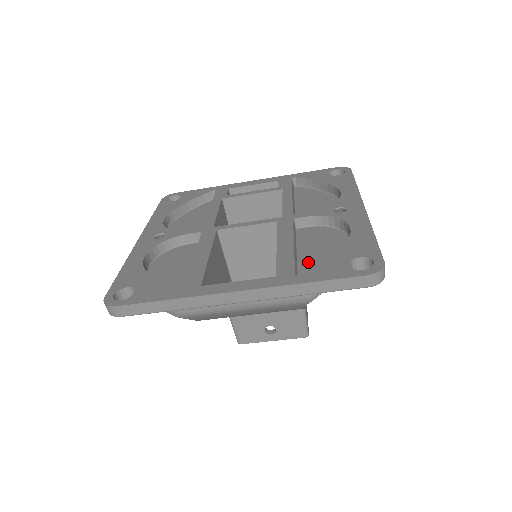
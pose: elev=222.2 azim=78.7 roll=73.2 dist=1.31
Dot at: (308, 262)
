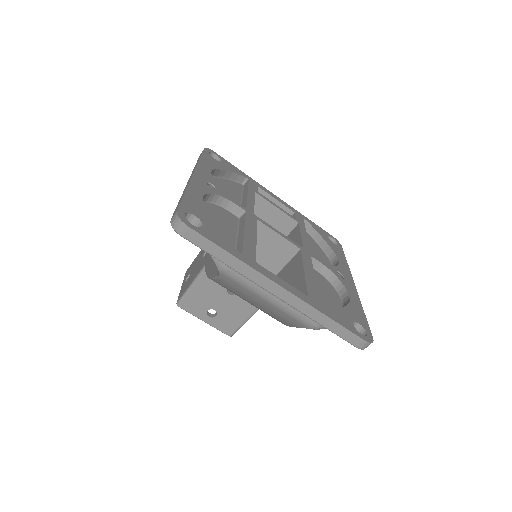
Dot at: occluded
